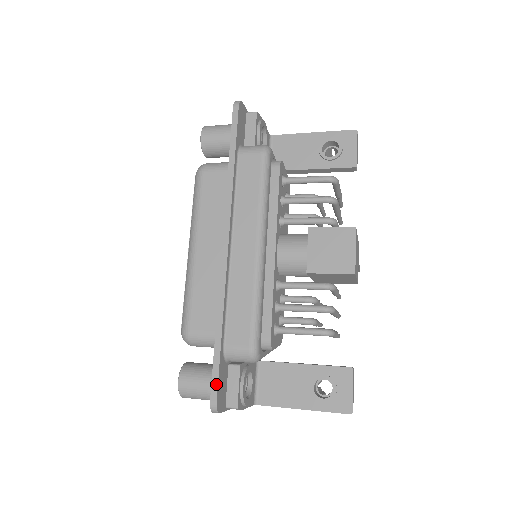
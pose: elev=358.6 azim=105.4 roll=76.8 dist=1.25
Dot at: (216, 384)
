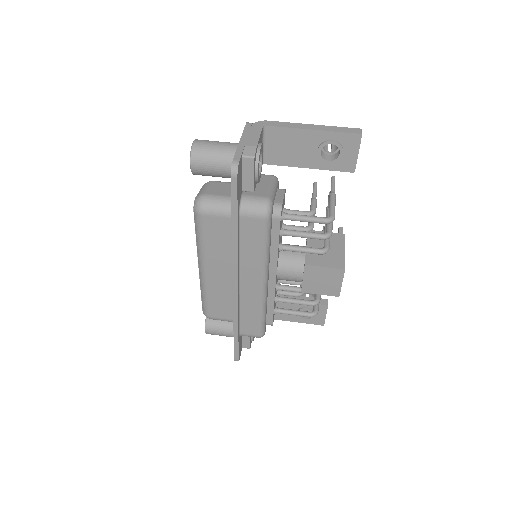
Dot at: (237, 354)
